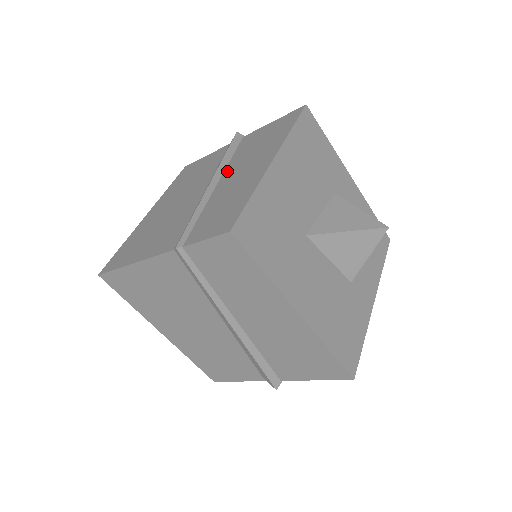
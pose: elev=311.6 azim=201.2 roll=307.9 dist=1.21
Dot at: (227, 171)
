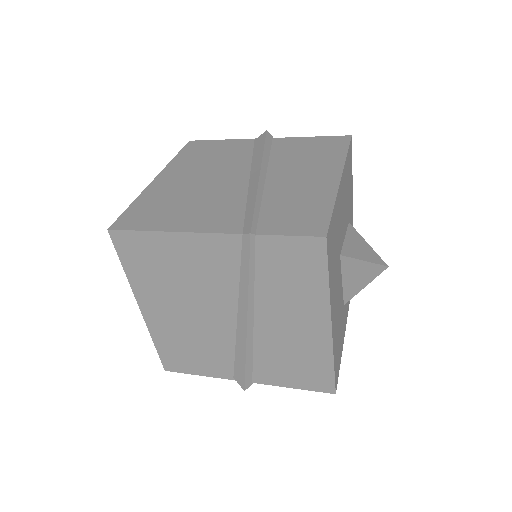
Dot at: (273, 169)
